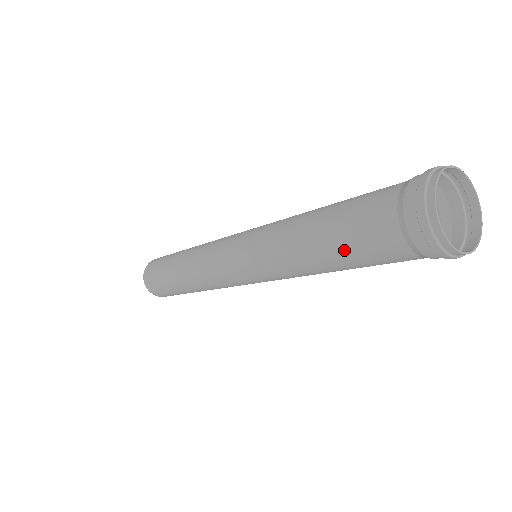
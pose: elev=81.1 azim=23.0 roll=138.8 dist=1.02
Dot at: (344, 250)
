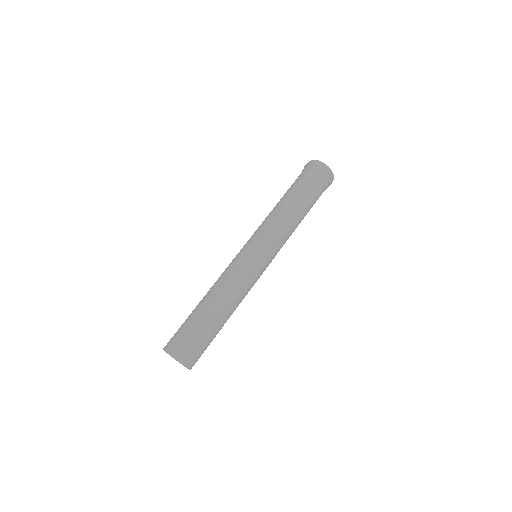
Dot at: (300, 193)
